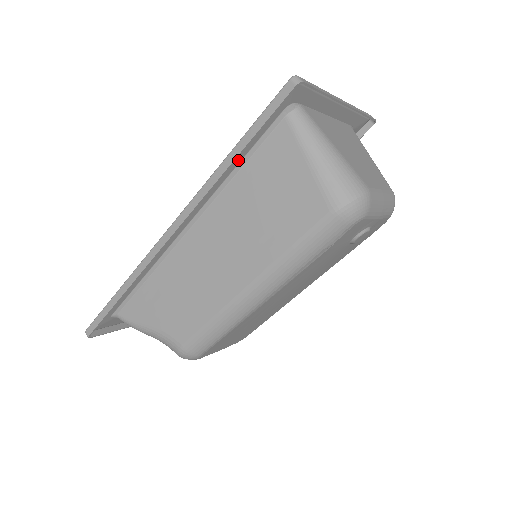
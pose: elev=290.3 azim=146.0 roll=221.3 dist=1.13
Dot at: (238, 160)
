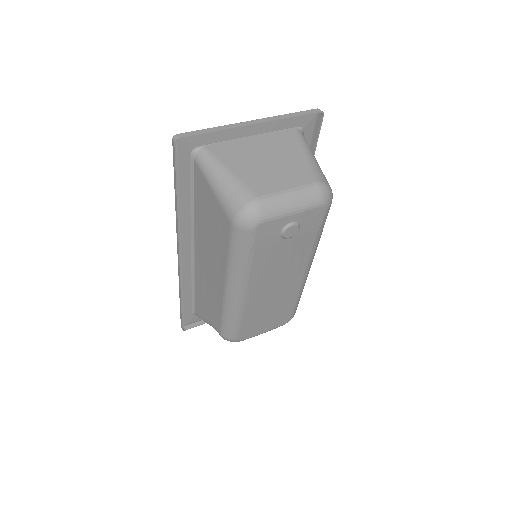
Dot at: (188, 197)
